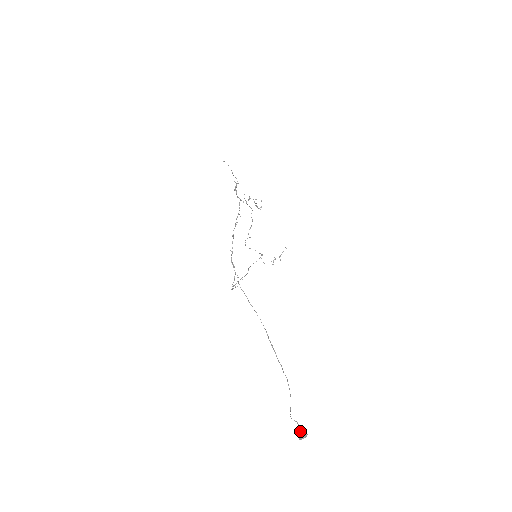
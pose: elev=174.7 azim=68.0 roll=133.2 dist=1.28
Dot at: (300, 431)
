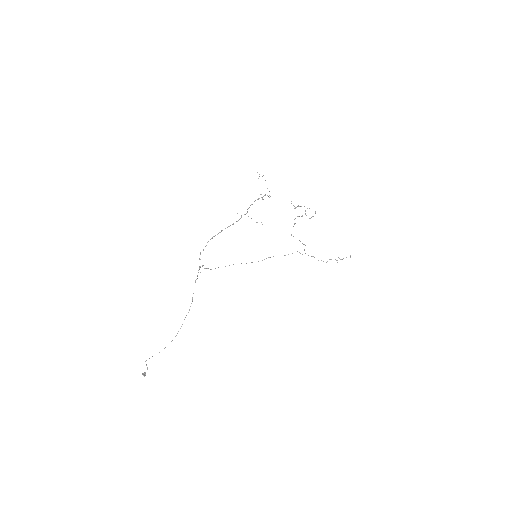
Dot at: occluded
